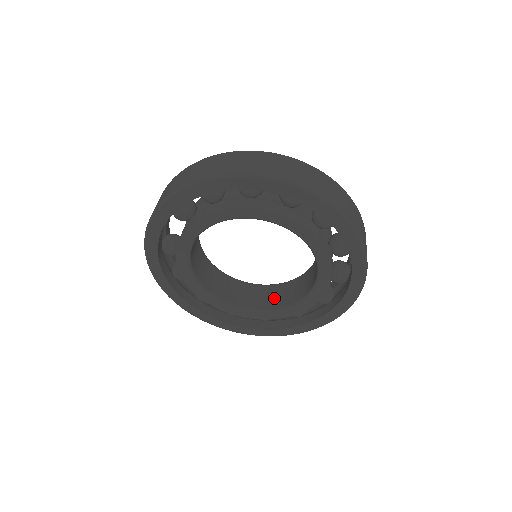
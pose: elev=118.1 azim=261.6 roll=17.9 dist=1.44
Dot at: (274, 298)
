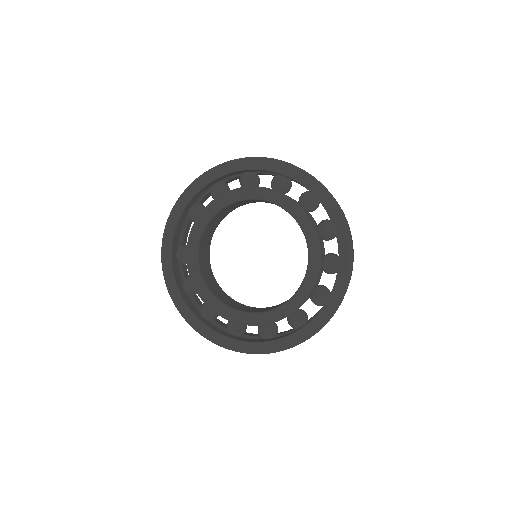
Dot at: occluded
